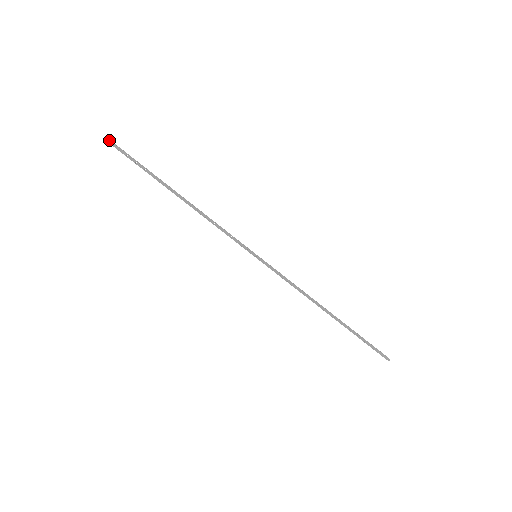
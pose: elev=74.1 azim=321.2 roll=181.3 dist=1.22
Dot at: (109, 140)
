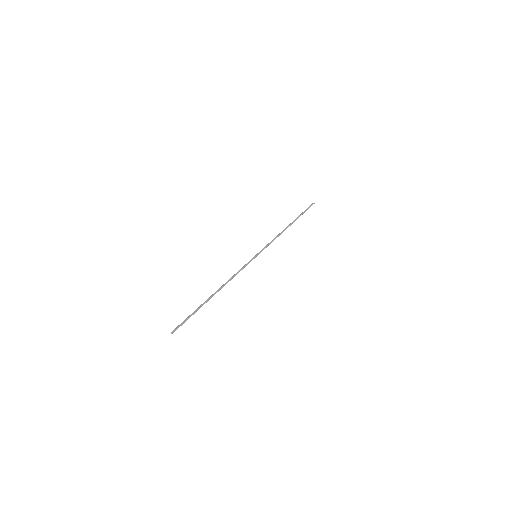
Dot at: occluded
